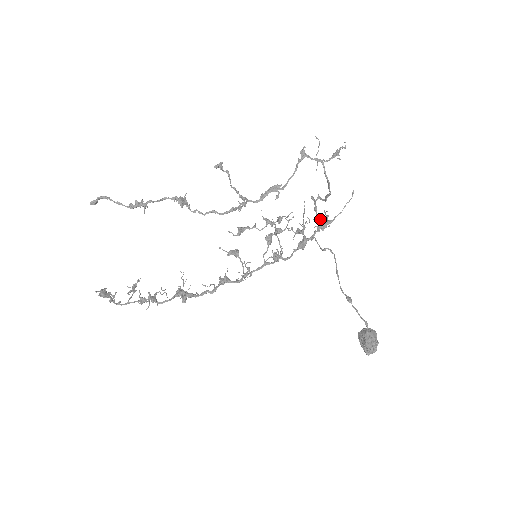
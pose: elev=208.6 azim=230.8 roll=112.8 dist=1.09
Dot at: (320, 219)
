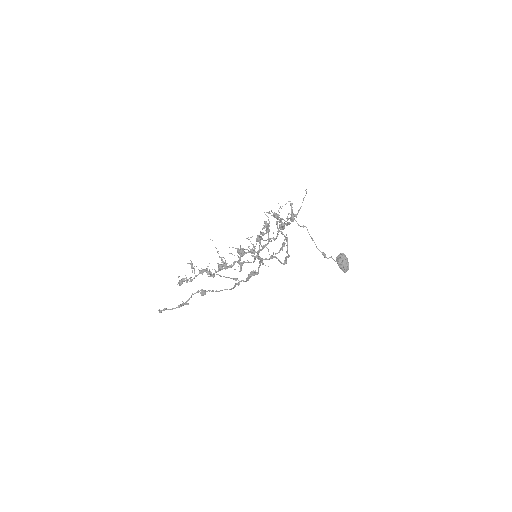
Dot at: occluded
